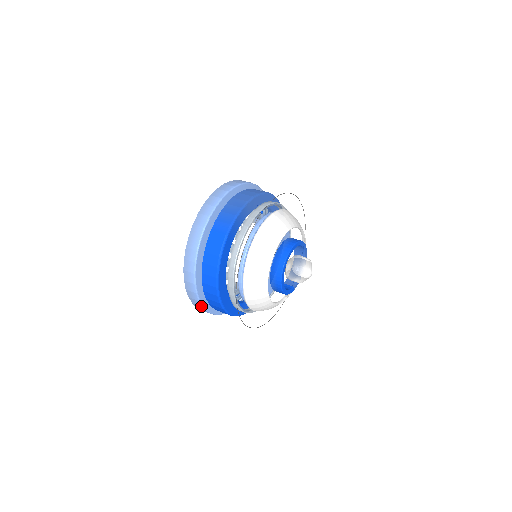
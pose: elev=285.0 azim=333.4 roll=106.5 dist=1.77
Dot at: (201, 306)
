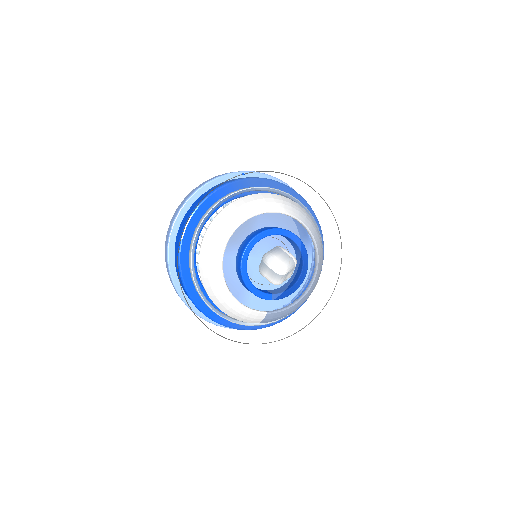
Dot at: (173, 284)
